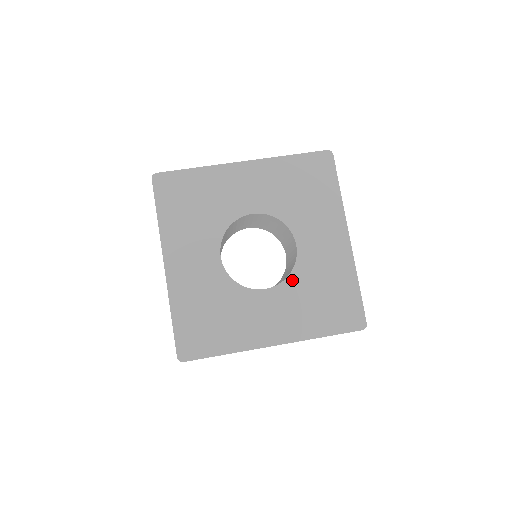
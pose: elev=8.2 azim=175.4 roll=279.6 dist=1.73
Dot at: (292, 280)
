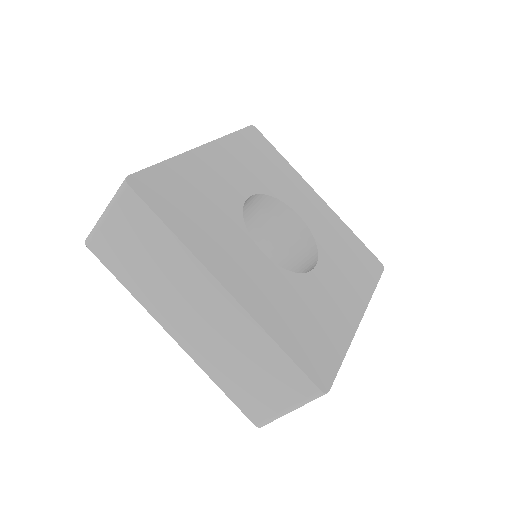
Dot at: (290, 277)
